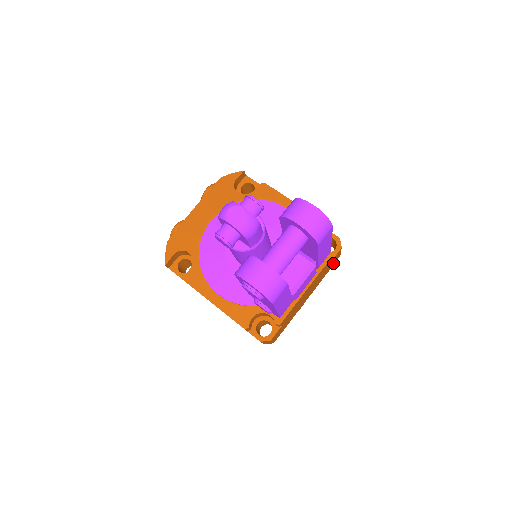
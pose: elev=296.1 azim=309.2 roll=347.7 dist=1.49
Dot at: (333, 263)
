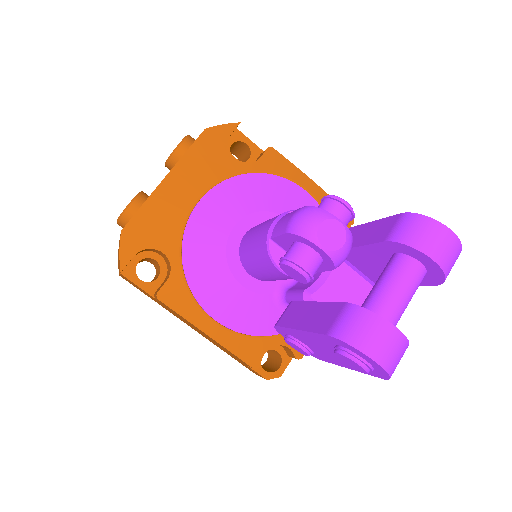
Dot at: occluded
